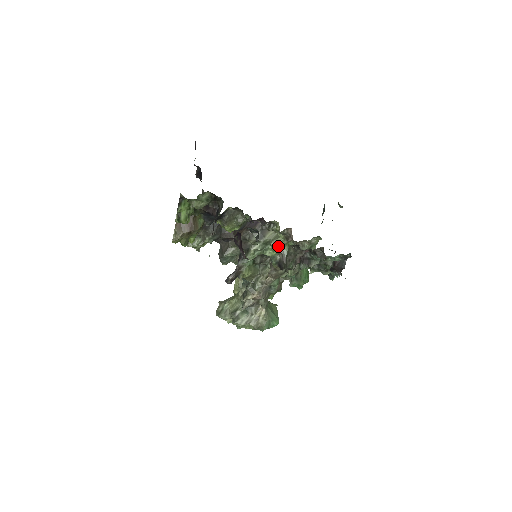
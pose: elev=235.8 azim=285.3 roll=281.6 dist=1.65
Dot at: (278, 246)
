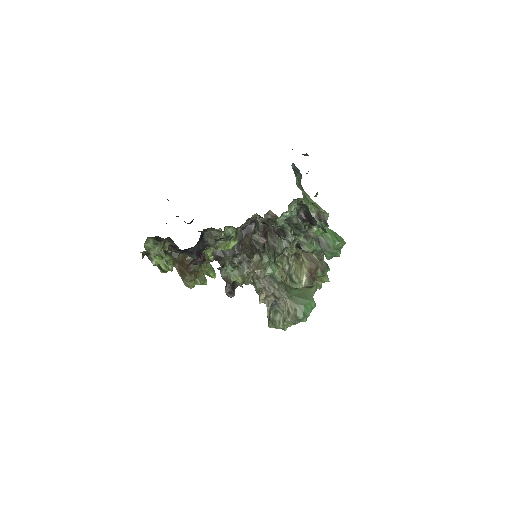
Dot at: occluded
